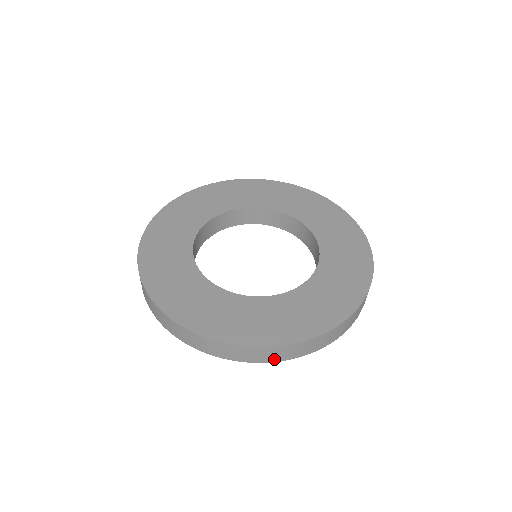
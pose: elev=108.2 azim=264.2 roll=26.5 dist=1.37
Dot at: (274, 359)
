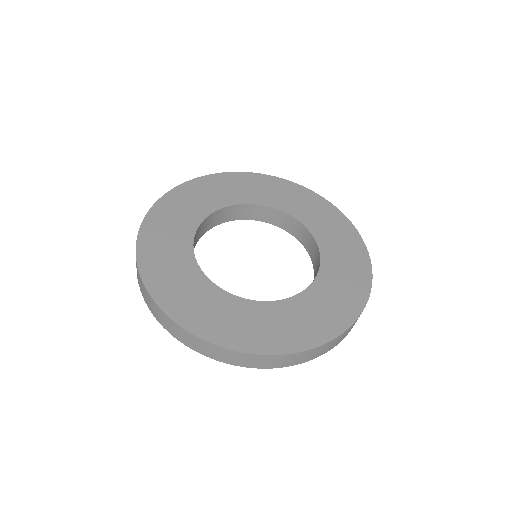
Dot at: (255, 365)
